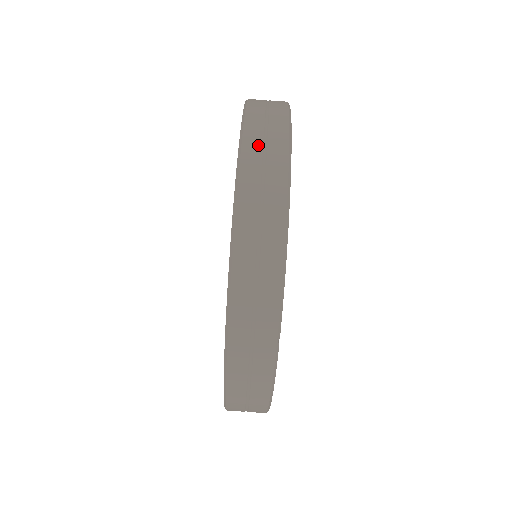
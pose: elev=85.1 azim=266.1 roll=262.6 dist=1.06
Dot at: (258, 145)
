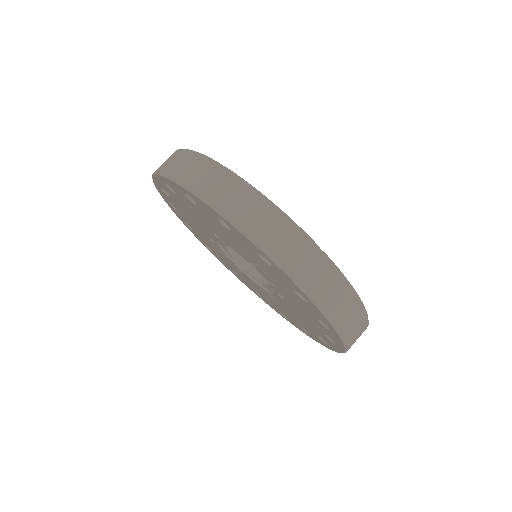
Dot at: (189, 173)
